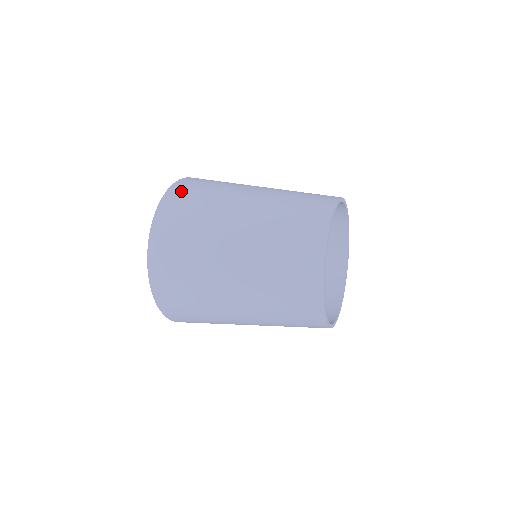
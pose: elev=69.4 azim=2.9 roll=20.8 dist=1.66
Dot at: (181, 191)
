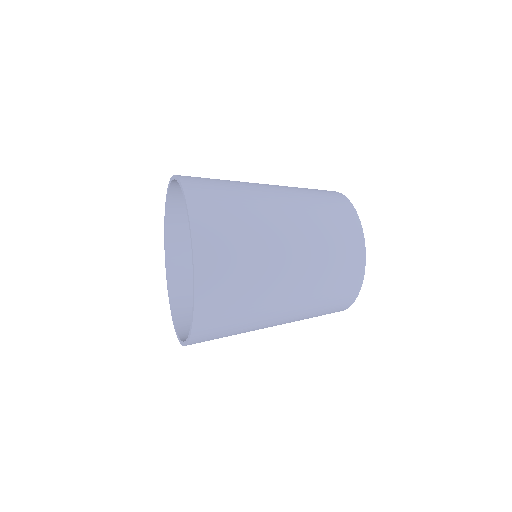
Dot at: (198, 183)
